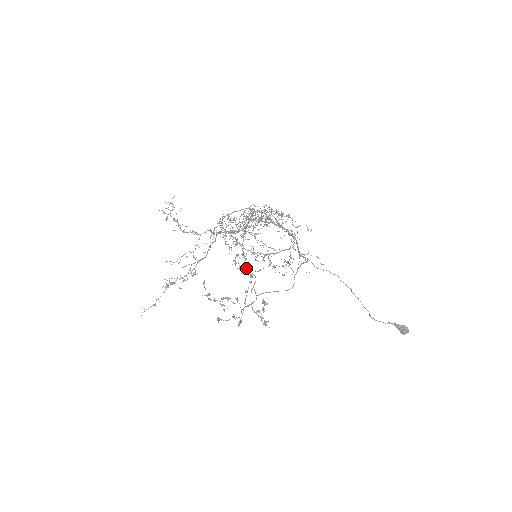
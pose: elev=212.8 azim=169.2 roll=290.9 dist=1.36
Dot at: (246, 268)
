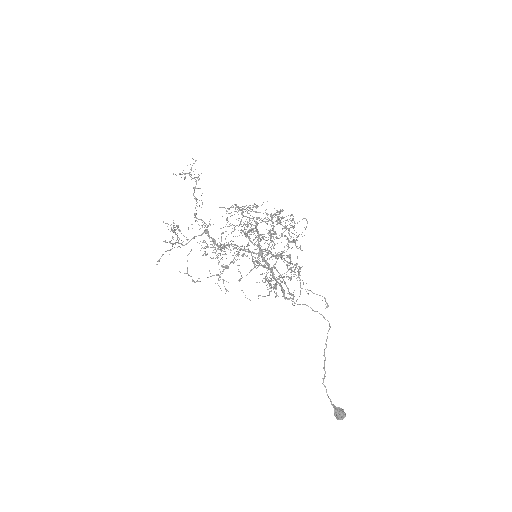
Dot at: occluded
